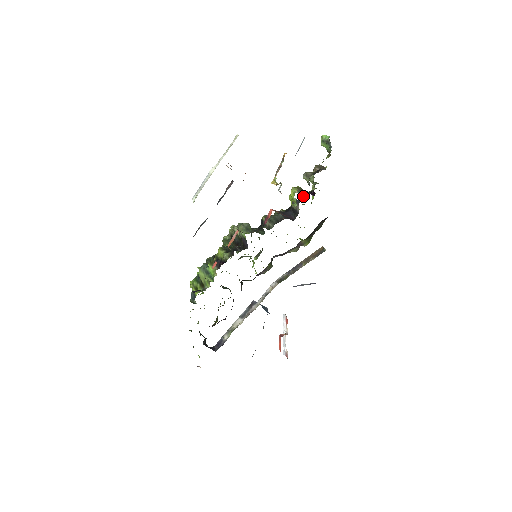
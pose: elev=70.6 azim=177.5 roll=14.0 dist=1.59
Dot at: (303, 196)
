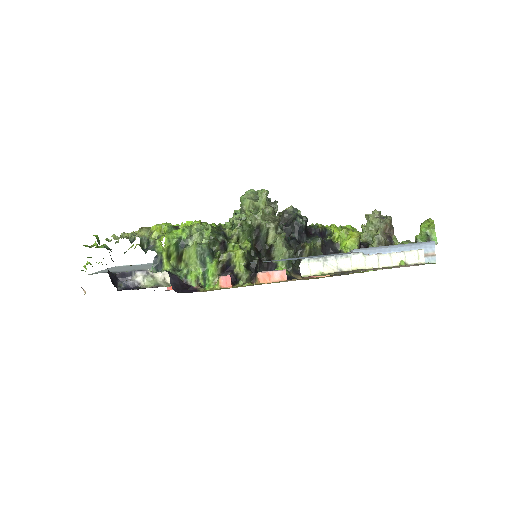
Dot at: occluded
